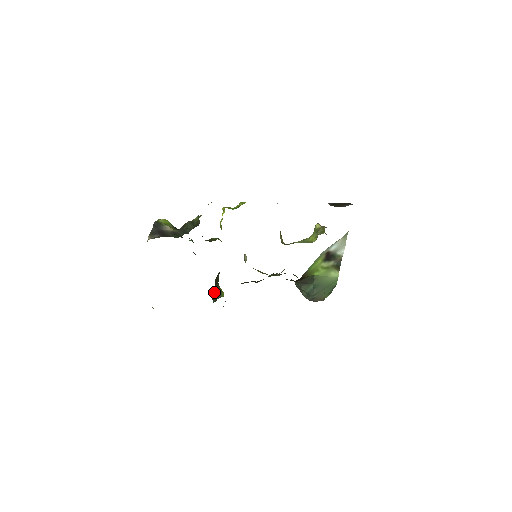
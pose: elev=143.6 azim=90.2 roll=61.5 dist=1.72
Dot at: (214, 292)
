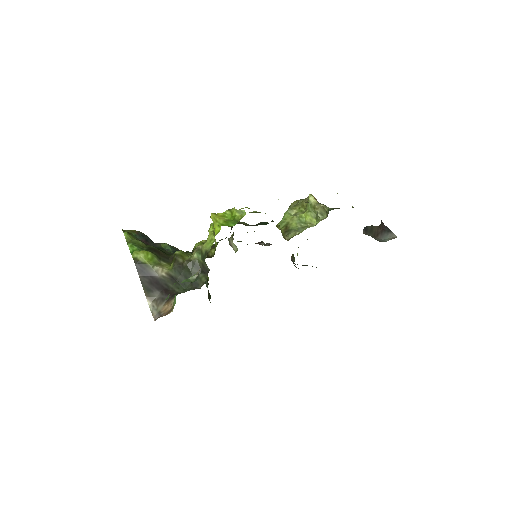
Dot at: (208, 291)
